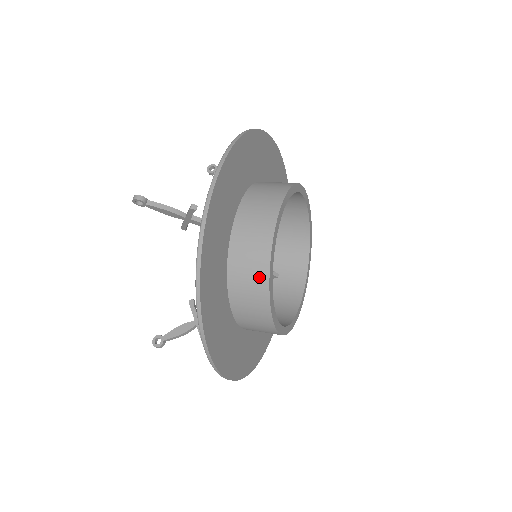
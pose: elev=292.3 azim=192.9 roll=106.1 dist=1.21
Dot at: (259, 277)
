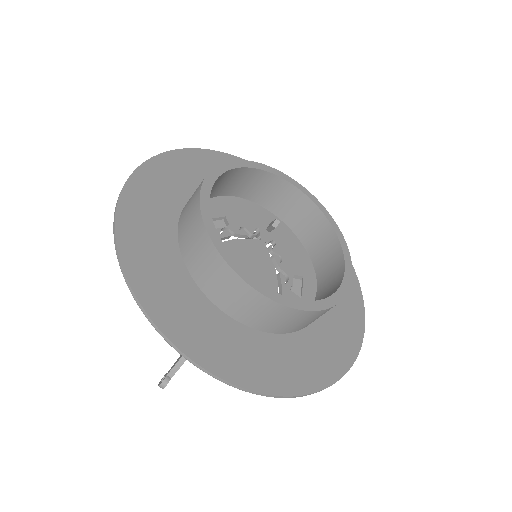
Dot at: (195, 220)
